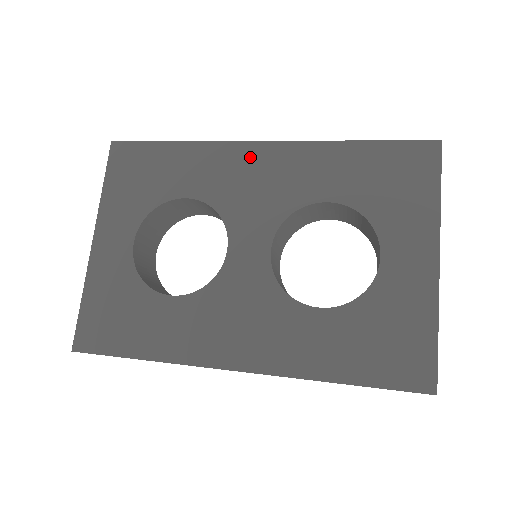
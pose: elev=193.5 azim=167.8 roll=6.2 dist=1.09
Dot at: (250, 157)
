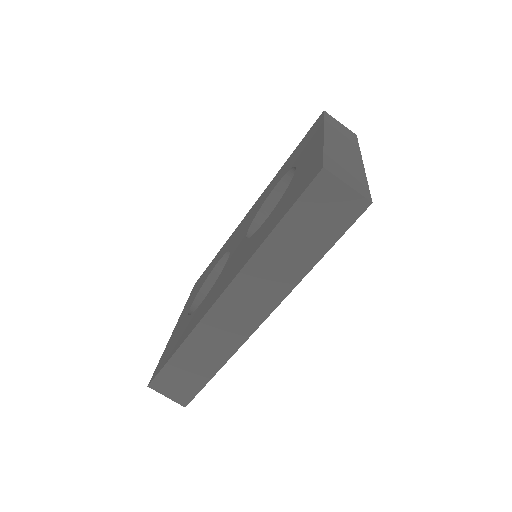
Dot at: (245, 218)
